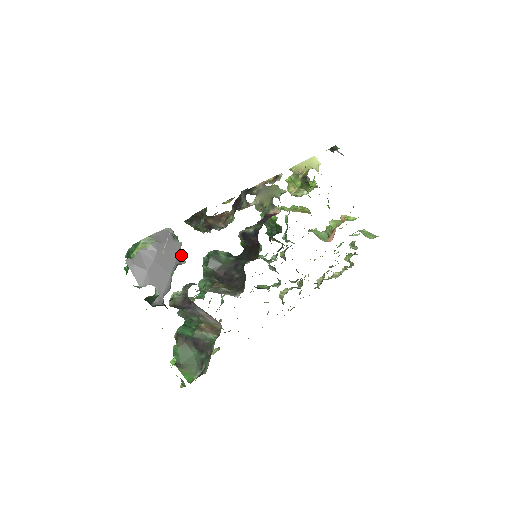
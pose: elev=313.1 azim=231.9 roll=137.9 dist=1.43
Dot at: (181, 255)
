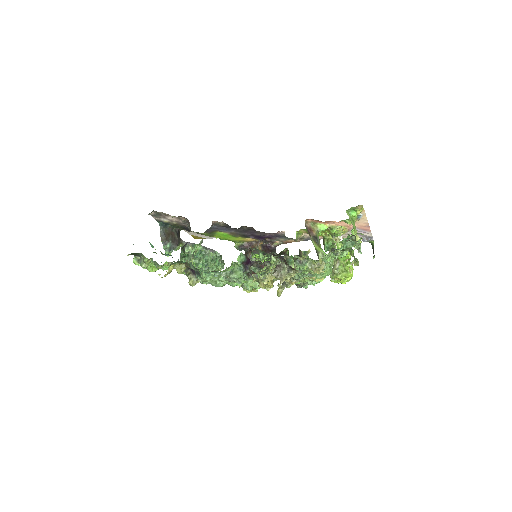
Dot at: (213, 251)
